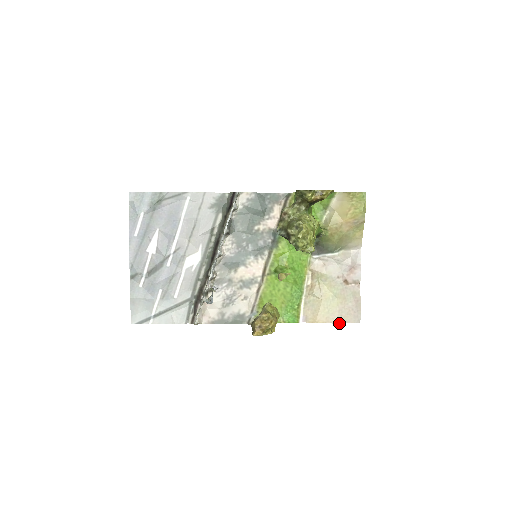
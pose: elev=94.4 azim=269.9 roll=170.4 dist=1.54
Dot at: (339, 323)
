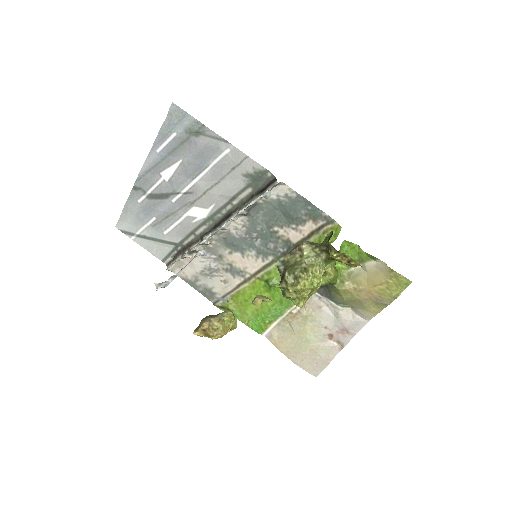
Dot at: (296, 364)
